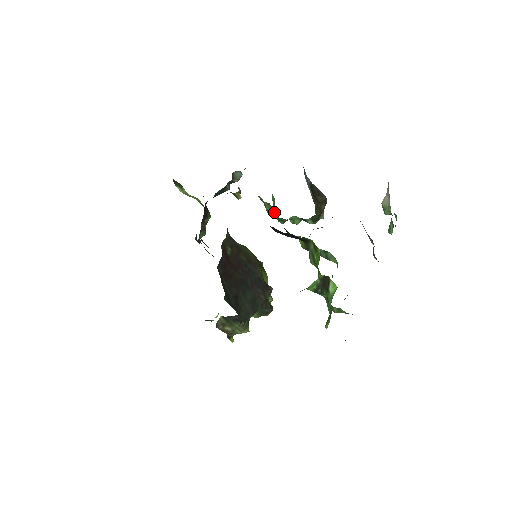
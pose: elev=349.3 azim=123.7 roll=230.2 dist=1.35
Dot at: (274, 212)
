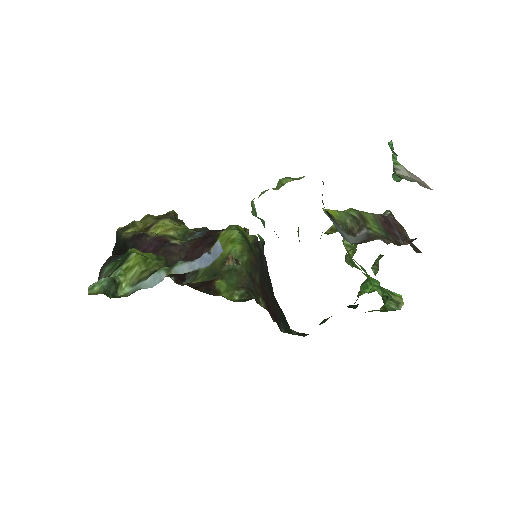
Dot at: occluded
